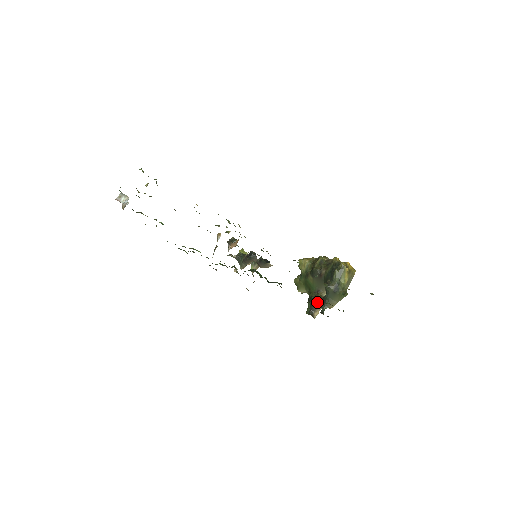
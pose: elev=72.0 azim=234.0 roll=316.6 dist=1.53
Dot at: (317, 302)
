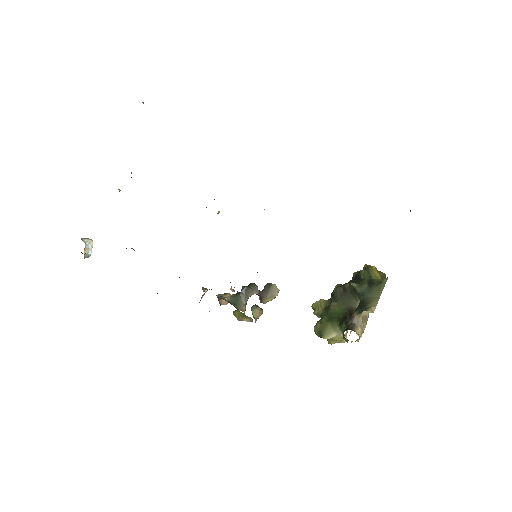
Dot at: (353, 313)
